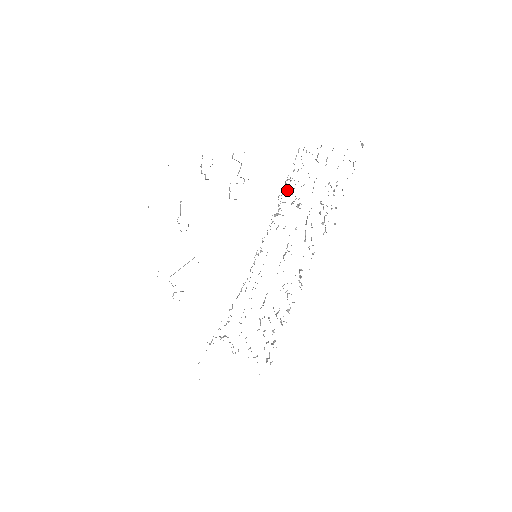
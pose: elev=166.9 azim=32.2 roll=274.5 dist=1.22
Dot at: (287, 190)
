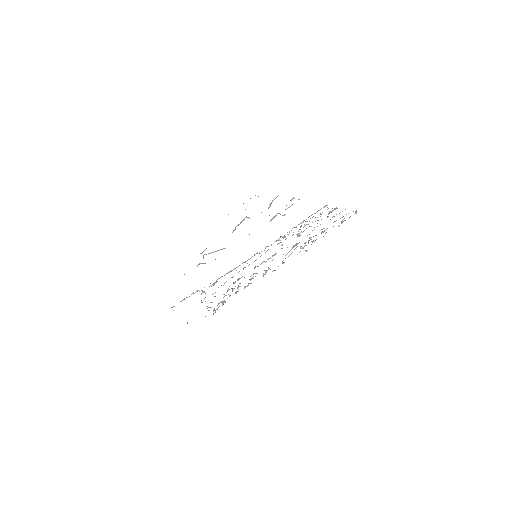
Dot at: (301, 226)
